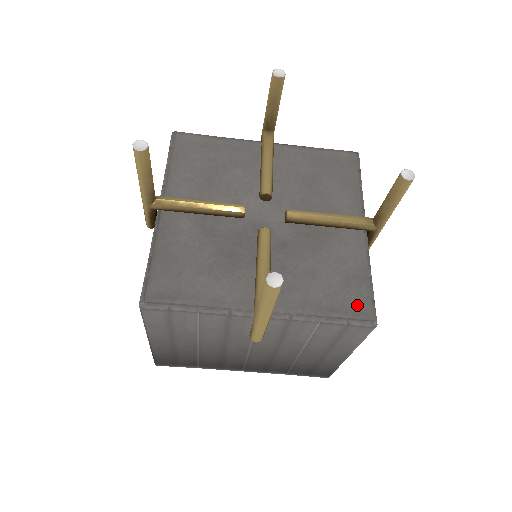
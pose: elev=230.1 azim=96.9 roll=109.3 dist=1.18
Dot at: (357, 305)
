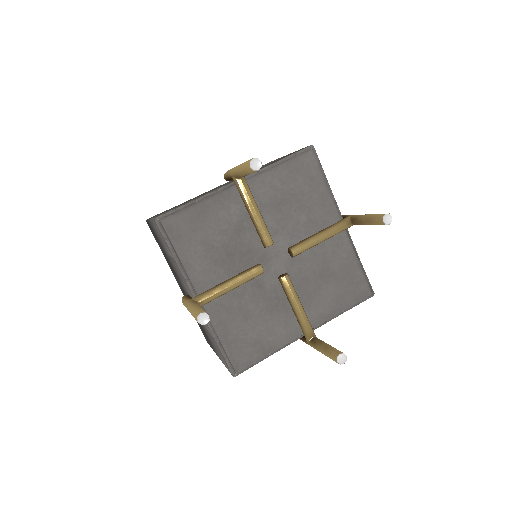
Dot at: (241, 358)
